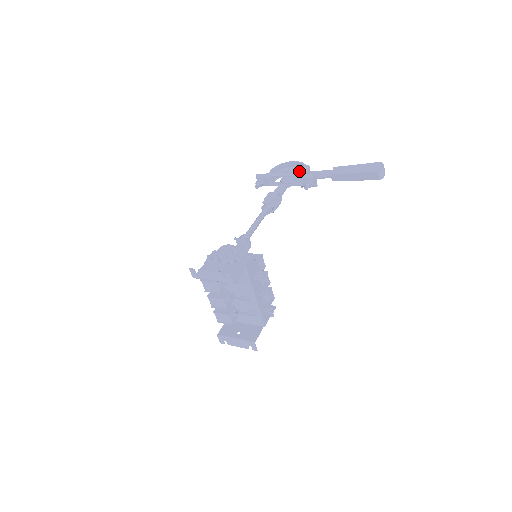
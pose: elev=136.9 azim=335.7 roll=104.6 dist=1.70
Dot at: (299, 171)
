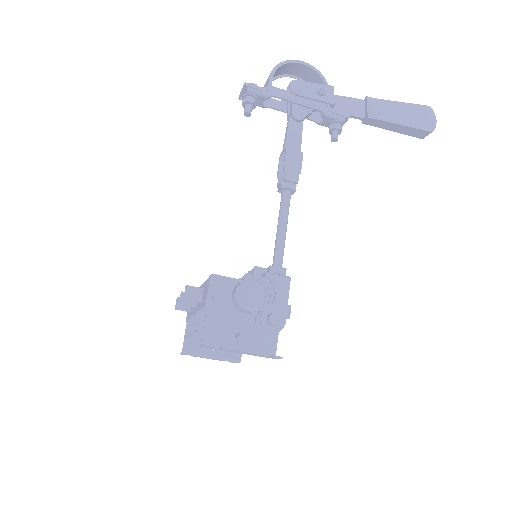
Dot at: (323, 101)
